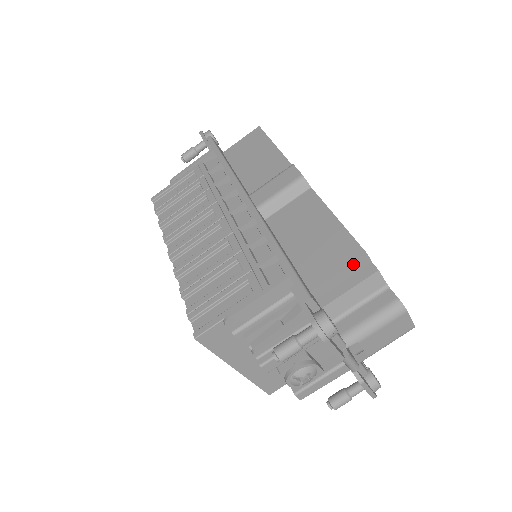
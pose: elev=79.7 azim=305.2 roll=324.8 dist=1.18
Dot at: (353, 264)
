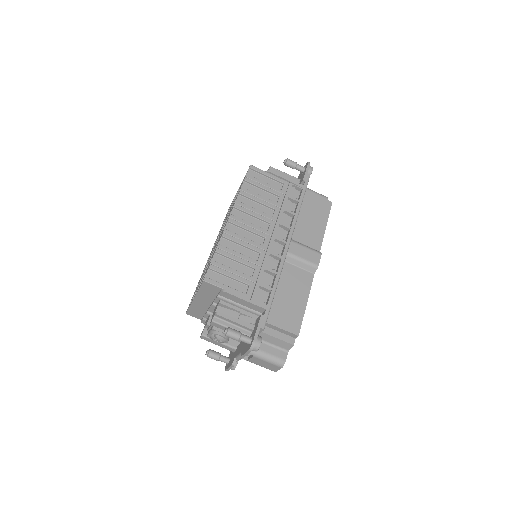
Dot at: (290, 332)
